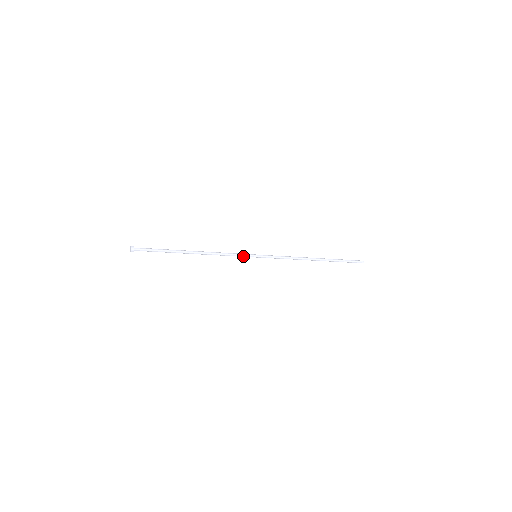
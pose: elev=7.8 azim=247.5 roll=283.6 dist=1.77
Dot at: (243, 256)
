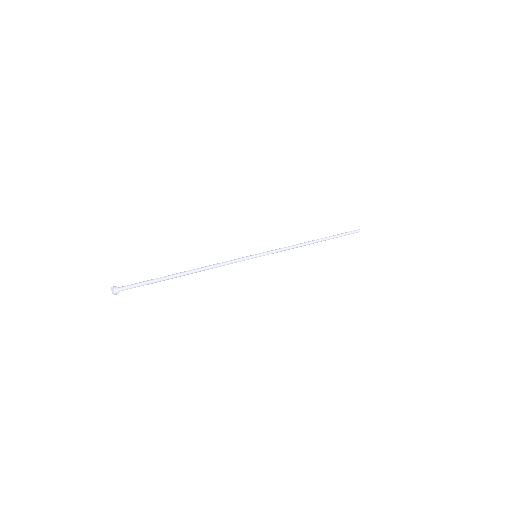
Dot at: (243, 260)
